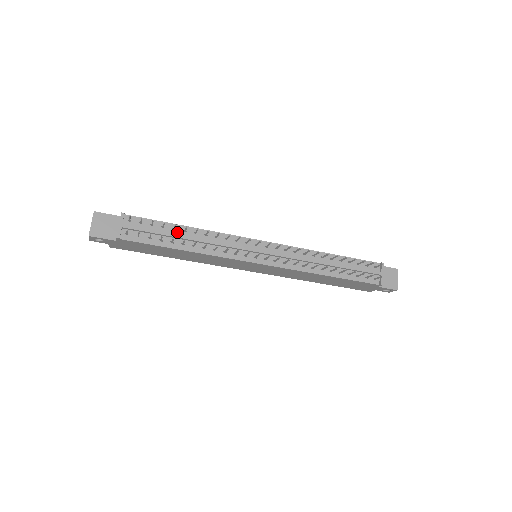
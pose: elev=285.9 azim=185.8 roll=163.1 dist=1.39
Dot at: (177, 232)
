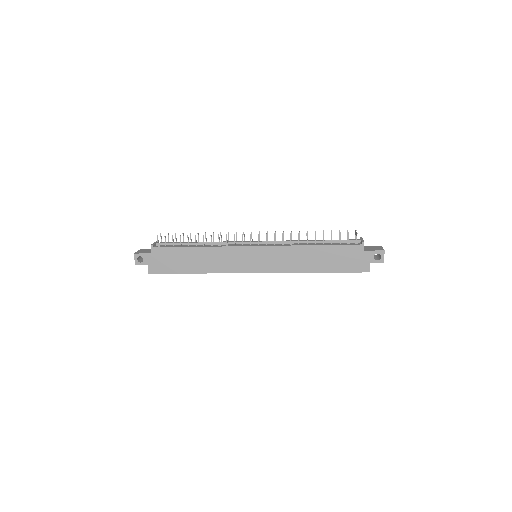
Dot at: (193, 244)
